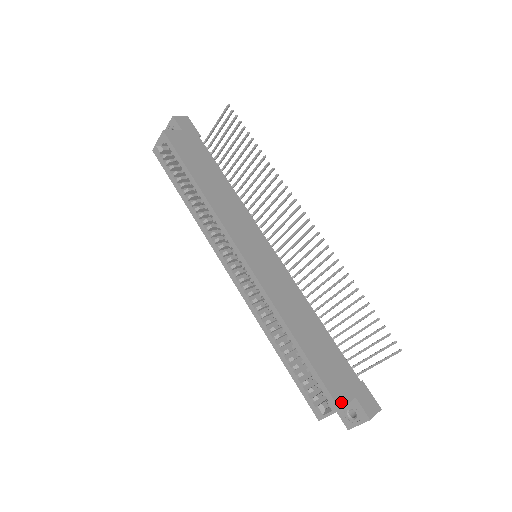
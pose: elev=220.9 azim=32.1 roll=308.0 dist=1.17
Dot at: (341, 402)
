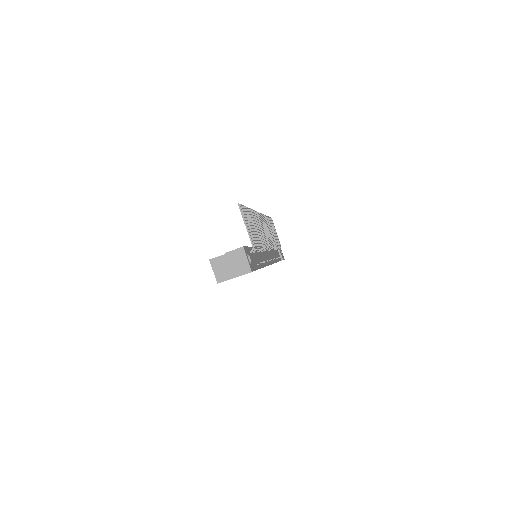
Dot at: (215, 258)
